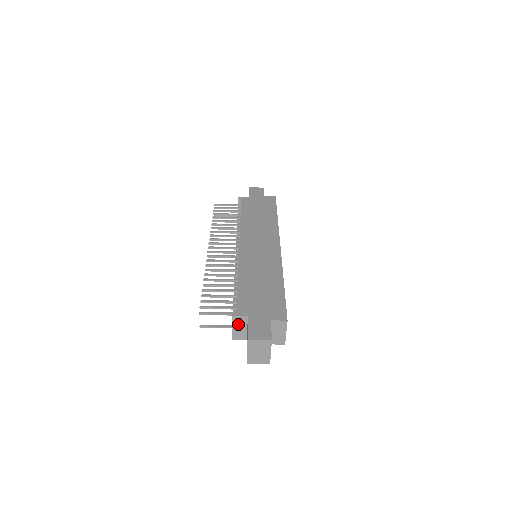
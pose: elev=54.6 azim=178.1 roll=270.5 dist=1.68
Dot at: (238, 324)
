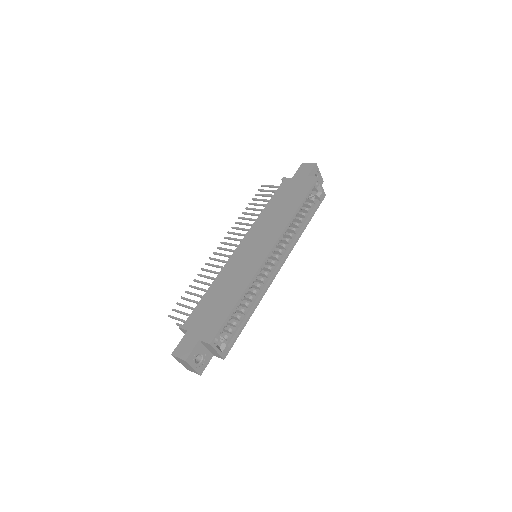
Dot at: occluded
